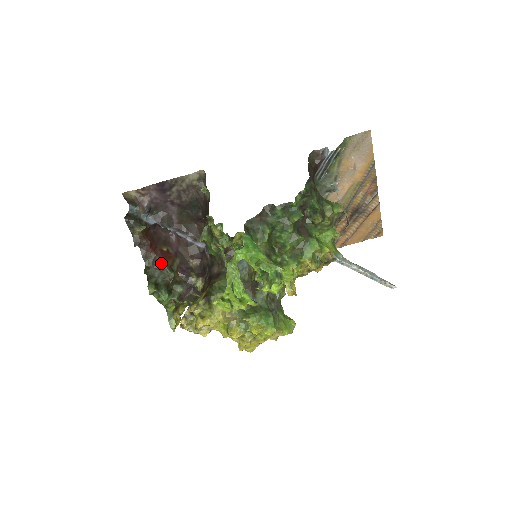
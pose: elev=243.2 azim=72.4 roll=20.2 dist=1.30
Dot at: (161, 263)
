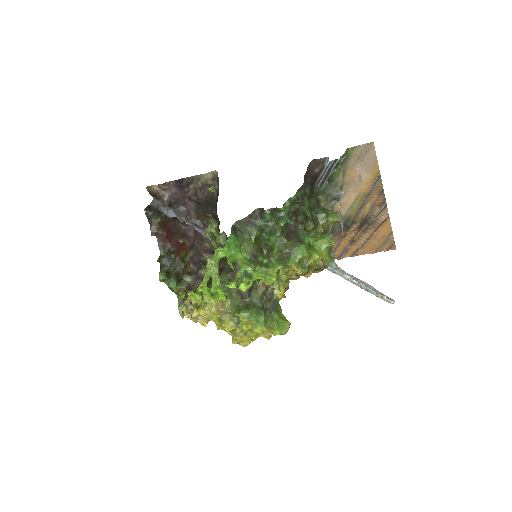
Dot at: (173, 253)
